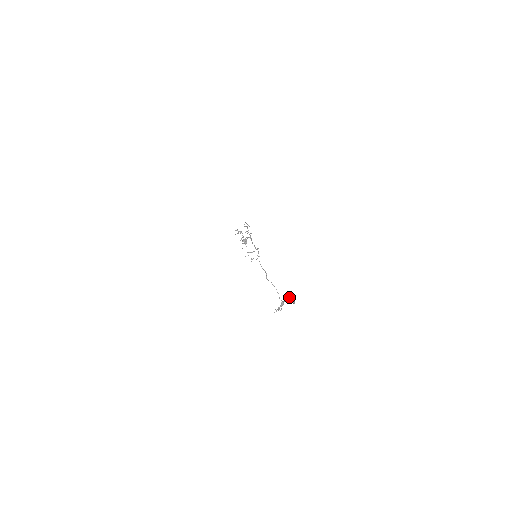
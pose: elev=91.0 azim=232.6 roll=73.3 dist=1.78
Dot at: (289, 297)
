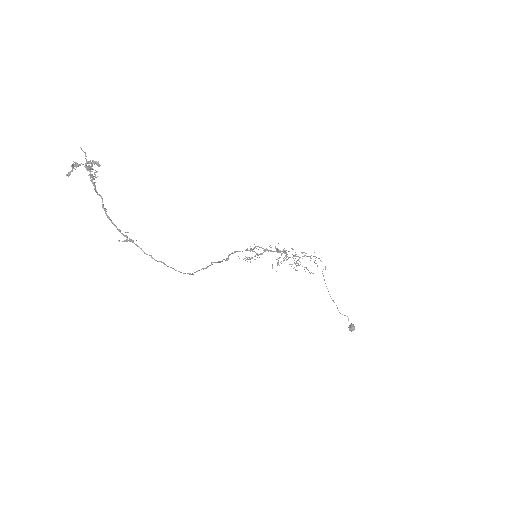
Dot at: occluded
